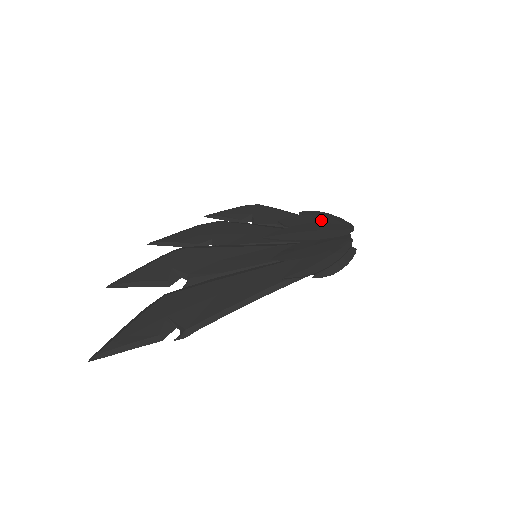
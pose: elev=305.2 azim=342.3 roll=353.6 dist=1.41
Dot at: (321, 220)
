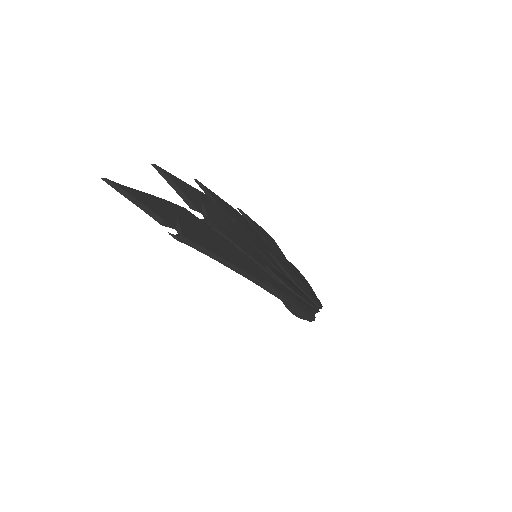
Dot at: (307, 284)
